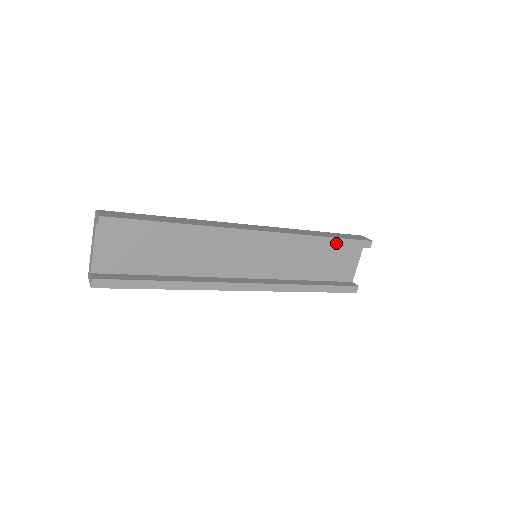
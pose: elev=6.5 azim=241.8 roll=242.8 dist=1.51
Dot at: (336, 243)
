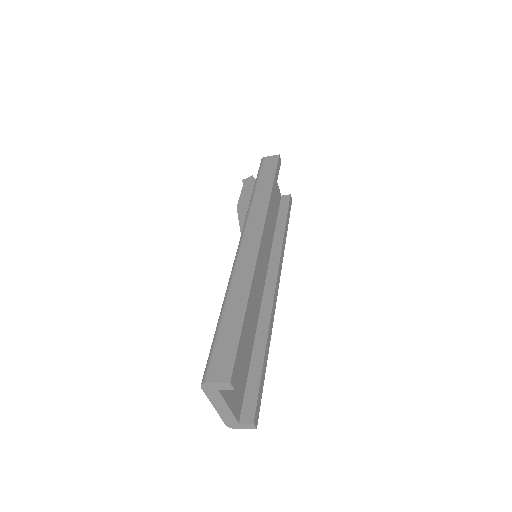
Dot at: (275, 183)
